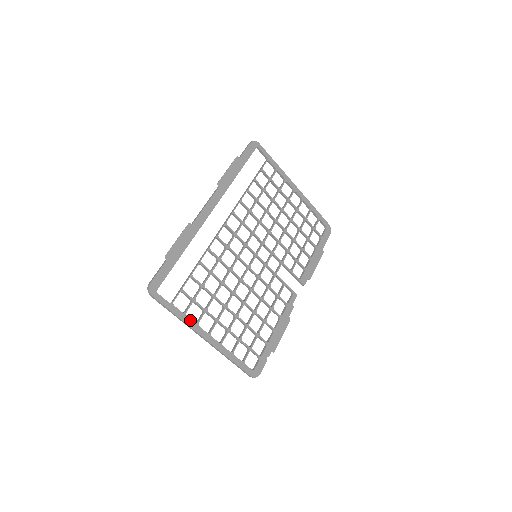
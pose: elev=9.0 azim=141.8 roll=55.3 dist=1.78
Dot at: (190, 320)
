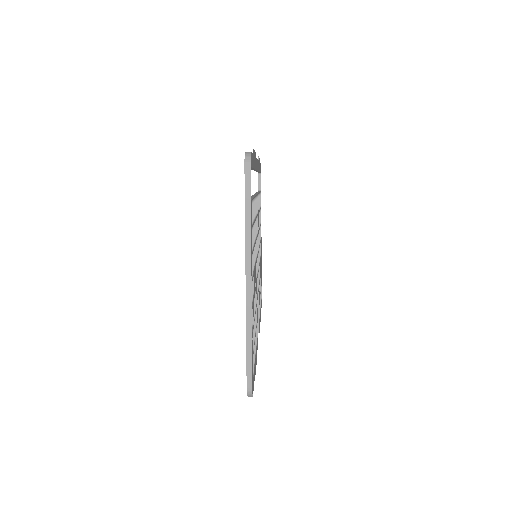
Dot at: (251, 241)
